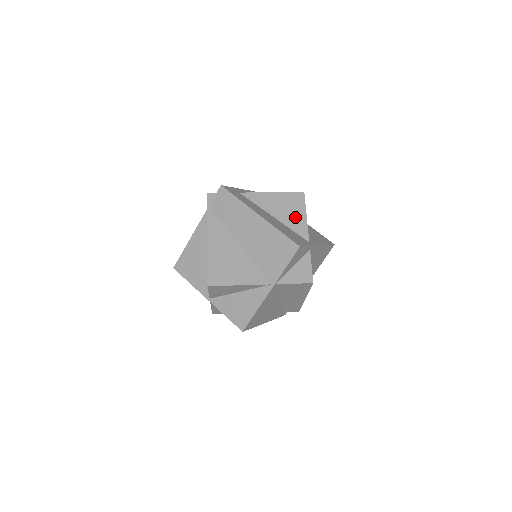
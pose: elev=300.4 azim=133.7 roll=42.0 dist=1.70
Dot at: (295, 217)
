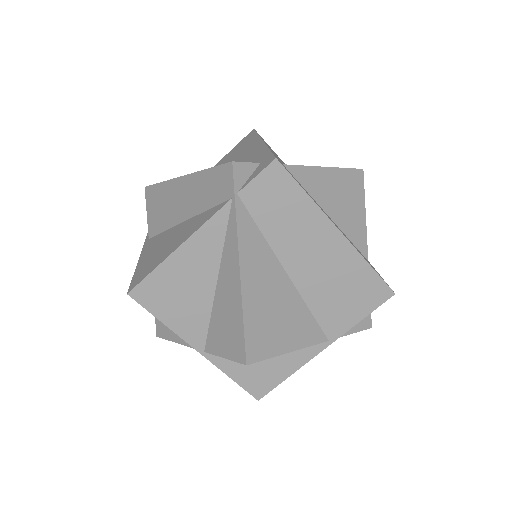
Dot at: (354, 217)
